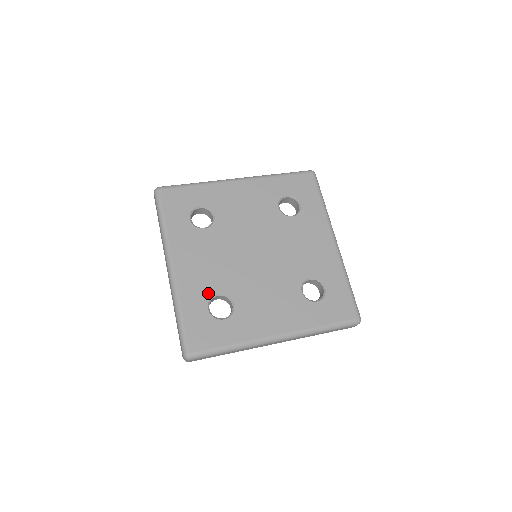
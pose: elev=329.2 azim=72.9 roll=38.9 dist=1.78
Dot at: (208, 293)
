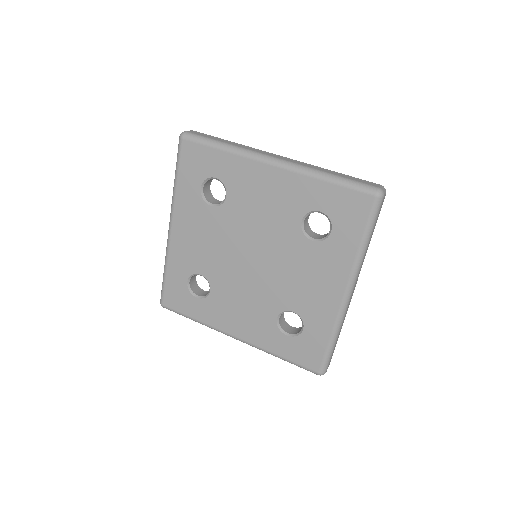
Dot at: (192, 269)
